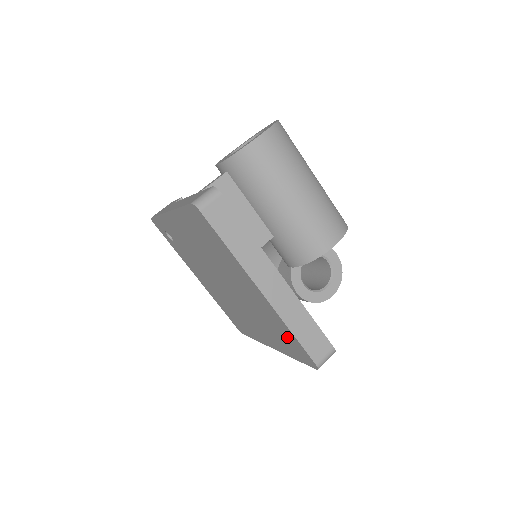
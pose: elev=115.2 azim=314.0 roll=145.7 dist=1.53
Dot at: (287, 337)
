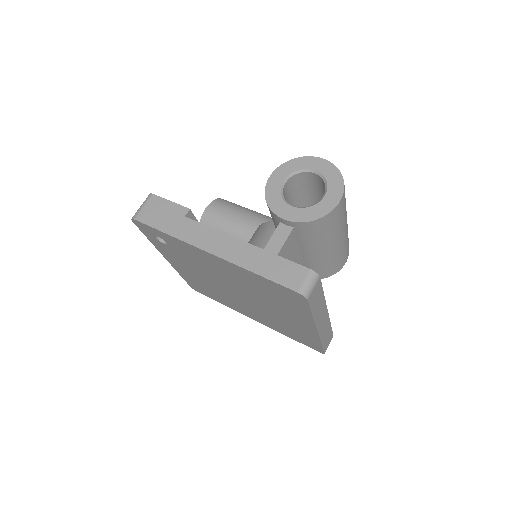
Dot at: (305, 338)
